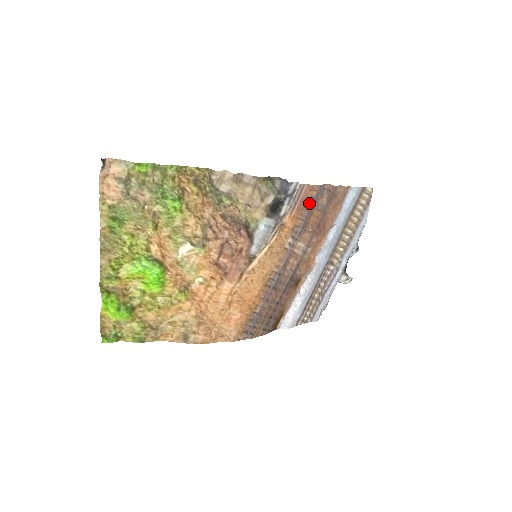
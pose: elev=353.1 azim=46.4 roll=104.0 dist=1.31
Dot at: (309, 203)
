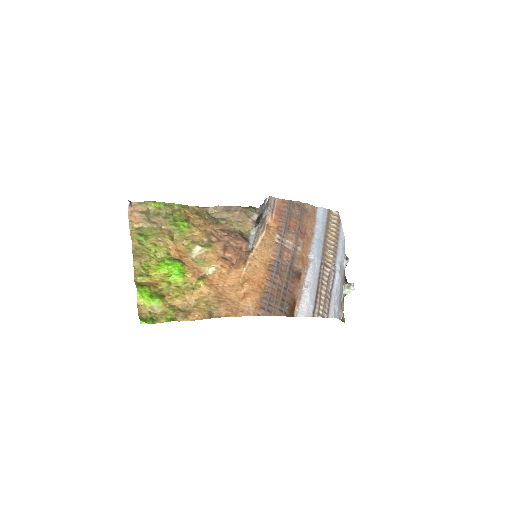
Dot at: (284, 211)
